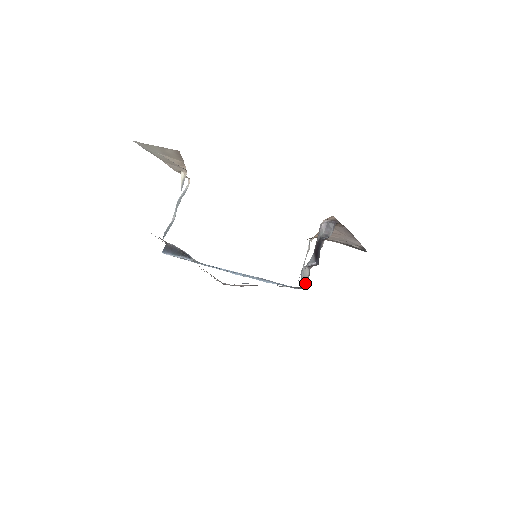
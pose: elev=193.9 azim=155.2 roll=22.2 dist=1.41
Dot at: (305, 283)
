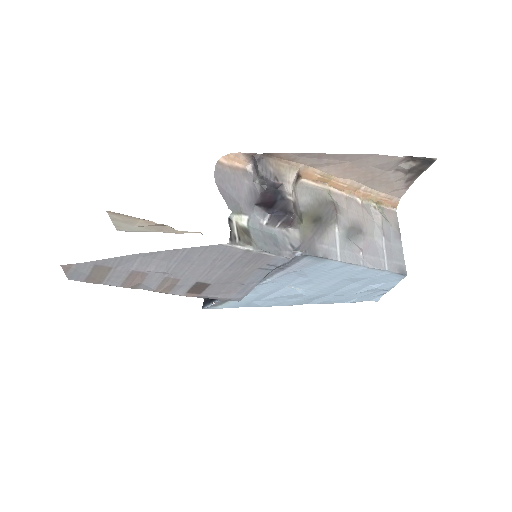
Dot at: (298, 247)
